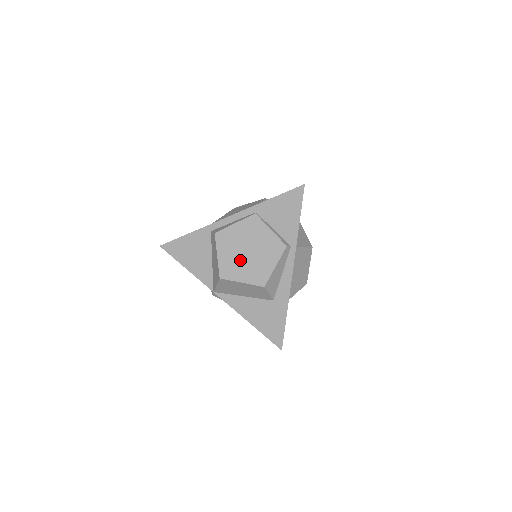
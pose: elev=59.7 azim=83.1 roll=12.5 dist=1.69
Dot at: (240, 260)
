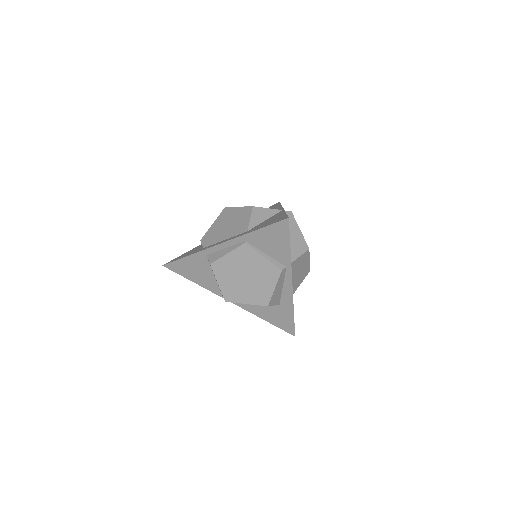
Dot at: (240, 286)
